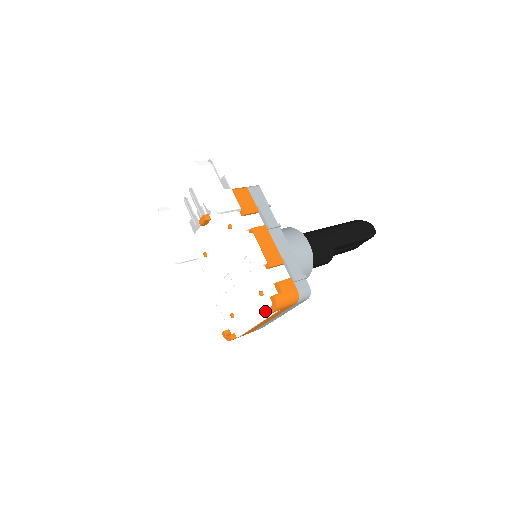
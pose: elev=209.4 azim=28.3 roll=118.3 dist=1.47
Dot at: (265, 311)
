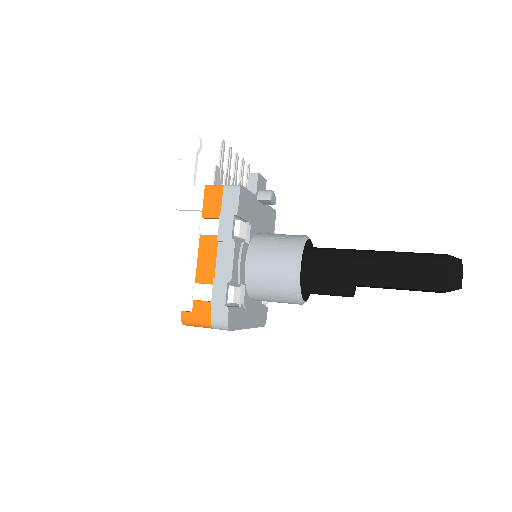
Dot at: occluded
